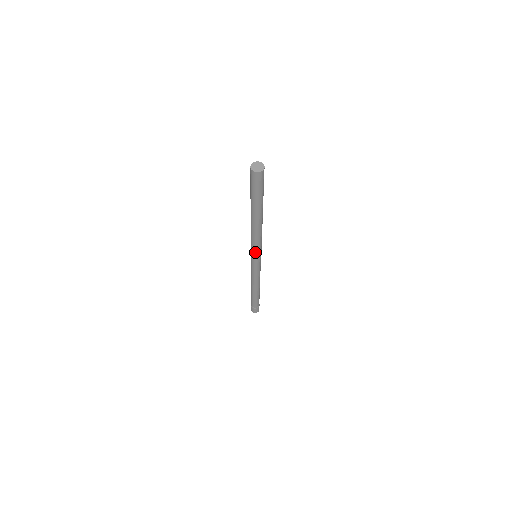
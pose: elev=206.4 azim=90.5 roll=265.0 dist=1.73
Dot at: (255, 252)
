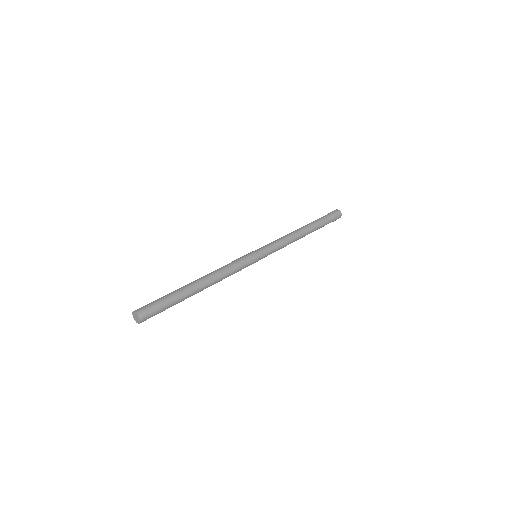
Dot at: occluded
